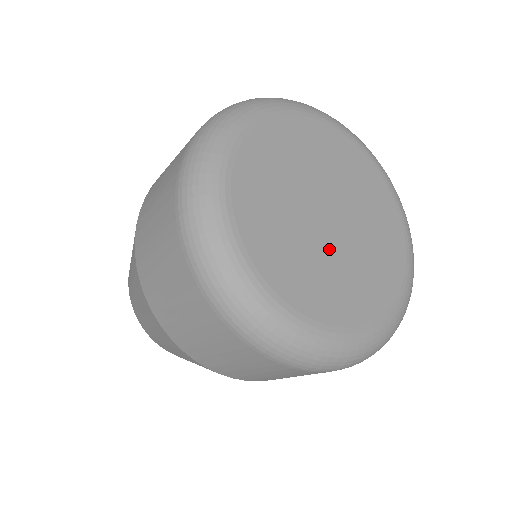
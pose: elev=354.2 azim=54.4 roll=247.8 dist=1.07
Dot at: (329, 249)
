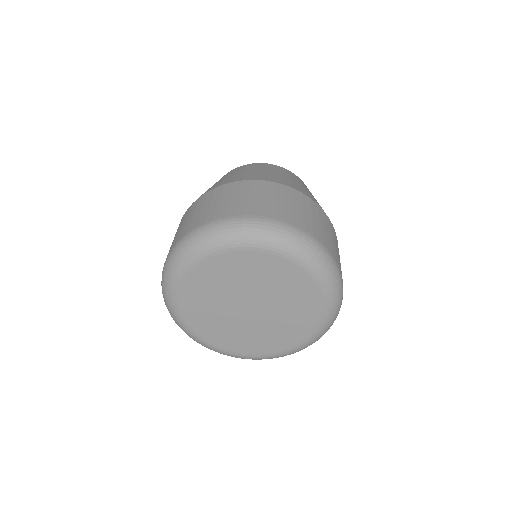
Dot at: (244, 323)
